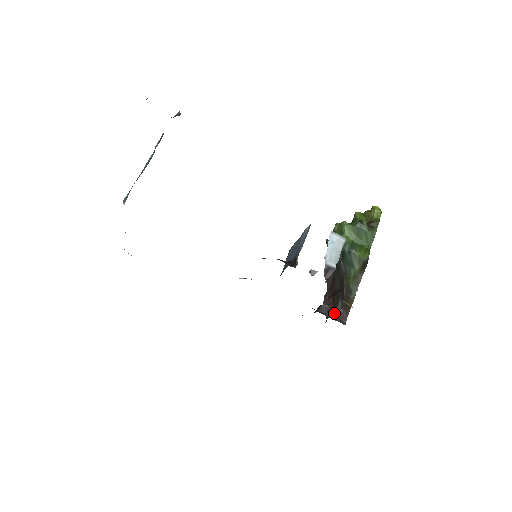
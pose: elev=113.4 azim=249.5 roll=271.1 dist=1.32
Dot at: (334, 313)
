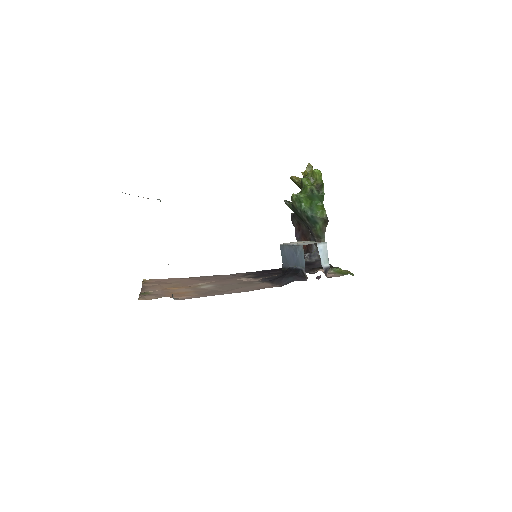
Dot at: (314, 254)
